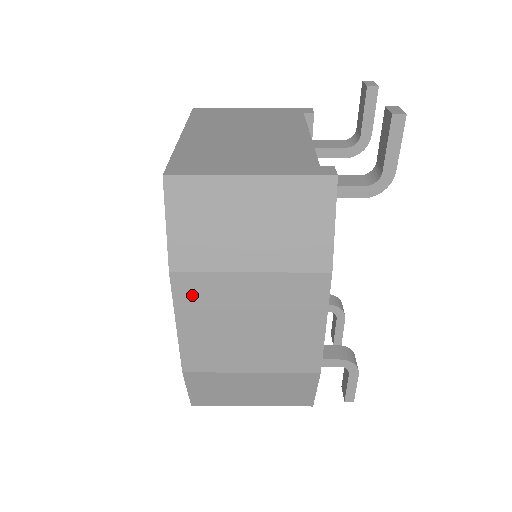
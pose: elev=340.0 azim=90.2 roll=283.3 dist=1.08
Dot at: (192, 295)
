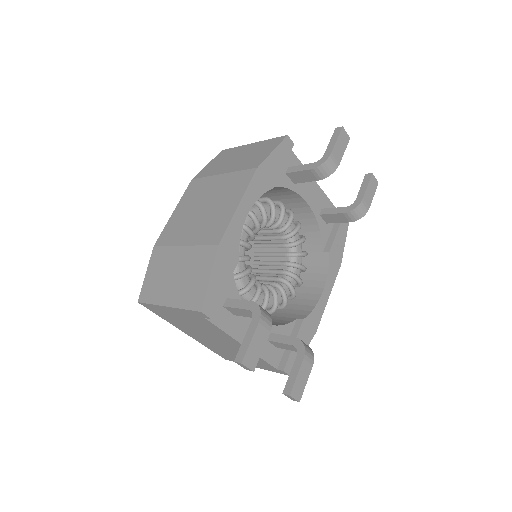
Dot at: (192, 191)
